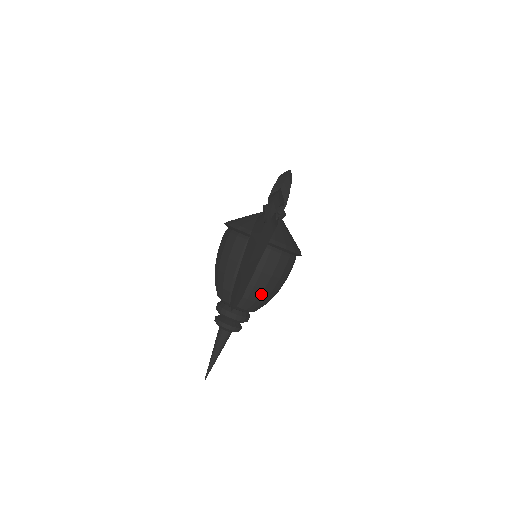
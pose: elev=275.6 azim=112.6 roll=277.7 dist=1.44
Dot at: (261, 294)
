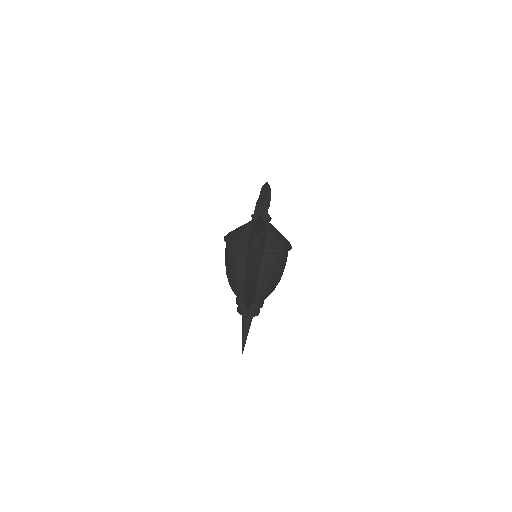
Dot at: (267, 289)
